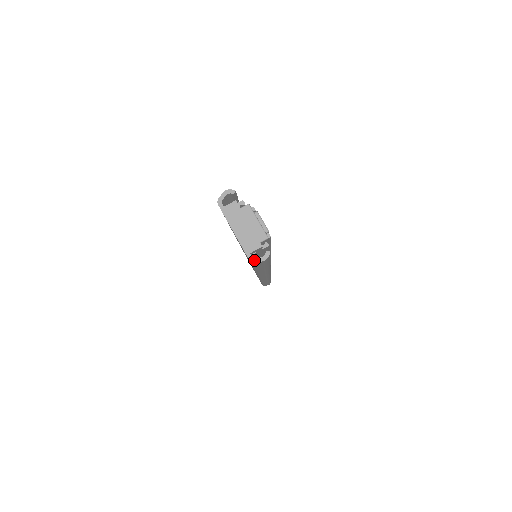
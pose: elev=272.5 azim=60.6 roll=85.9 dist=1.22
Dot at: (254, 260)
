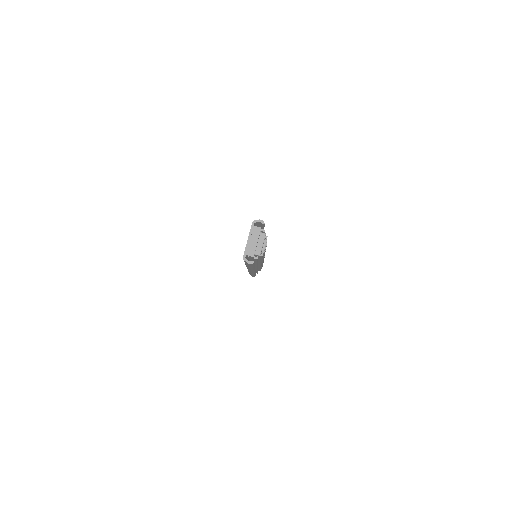
Dot at: (245, 259)
